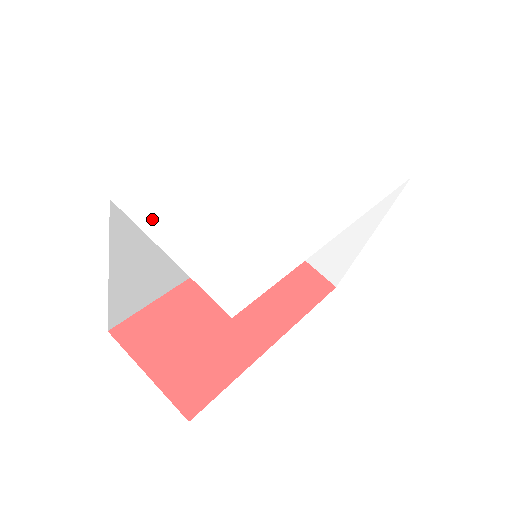
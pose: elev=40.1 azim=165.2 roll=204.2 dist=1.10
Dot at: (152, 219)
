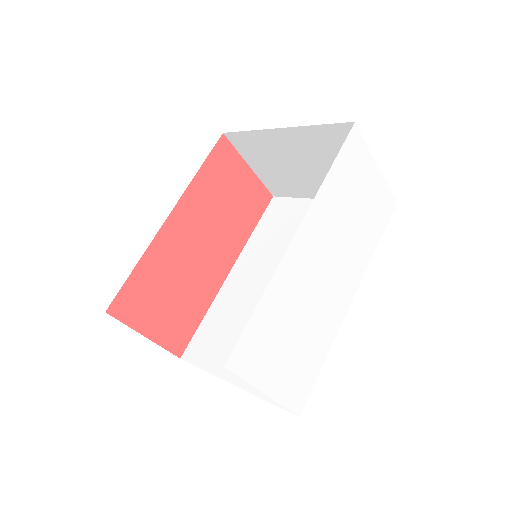
Dot at: (253, 368)
